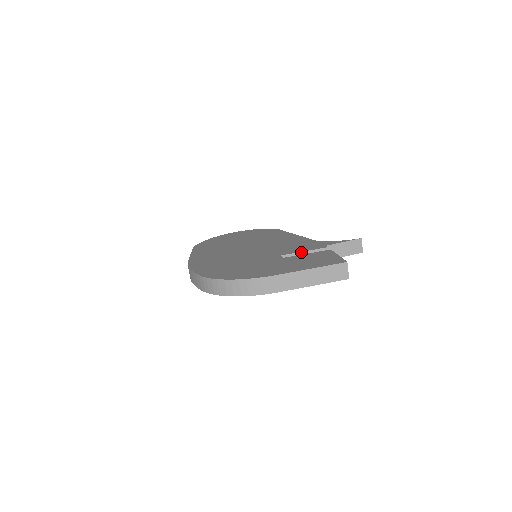
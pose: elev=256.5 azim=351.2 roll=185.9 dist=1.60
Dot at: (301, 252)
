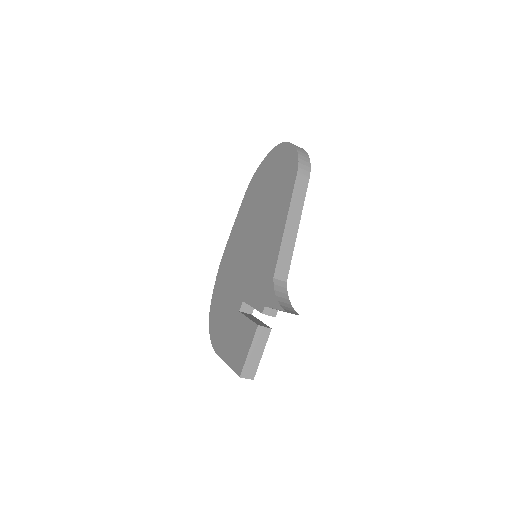
Dot at: (251, 306)
